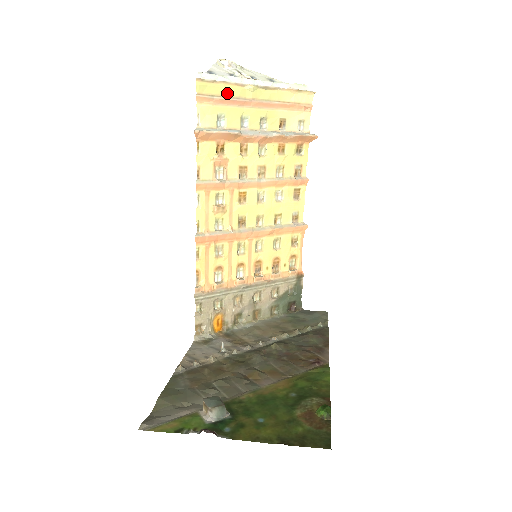
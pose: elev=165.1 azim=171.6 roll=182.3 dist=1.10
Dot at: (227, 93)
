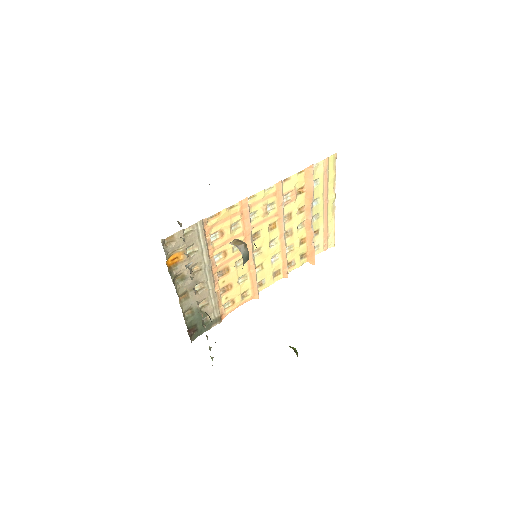
Dot at: (330, 180)
